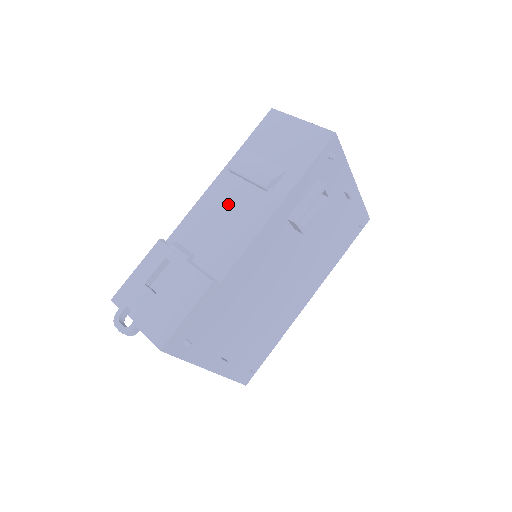
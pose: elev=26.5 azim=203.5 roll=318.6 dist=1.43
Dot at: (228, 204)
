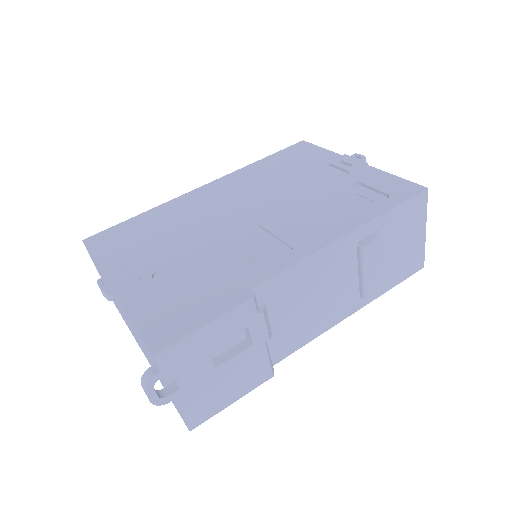
Dot at: (328, 283)
